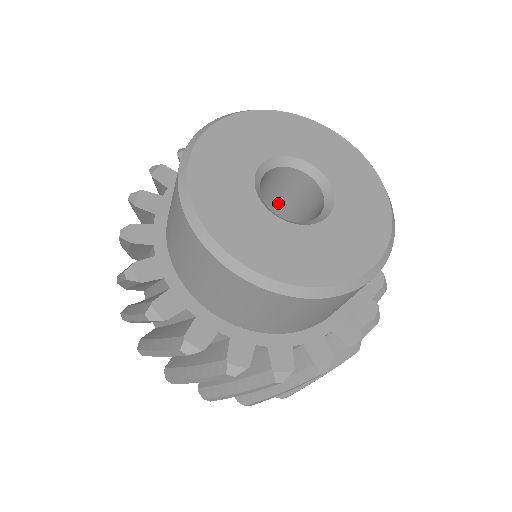
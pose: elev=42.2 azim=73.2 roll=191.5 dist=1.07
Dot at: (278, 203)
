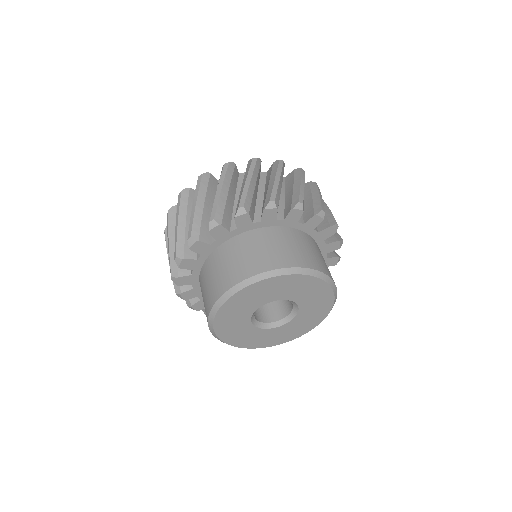
Dot at: occluded
